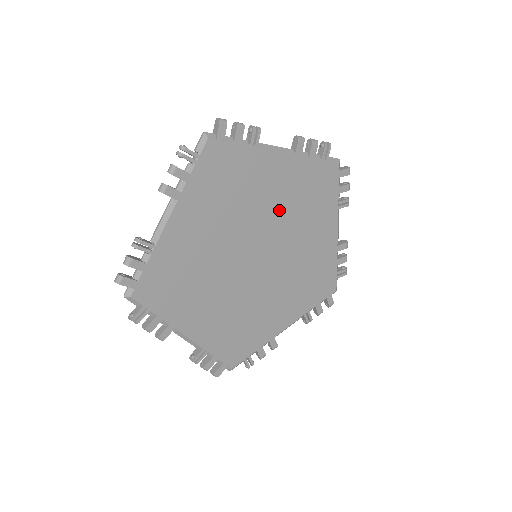
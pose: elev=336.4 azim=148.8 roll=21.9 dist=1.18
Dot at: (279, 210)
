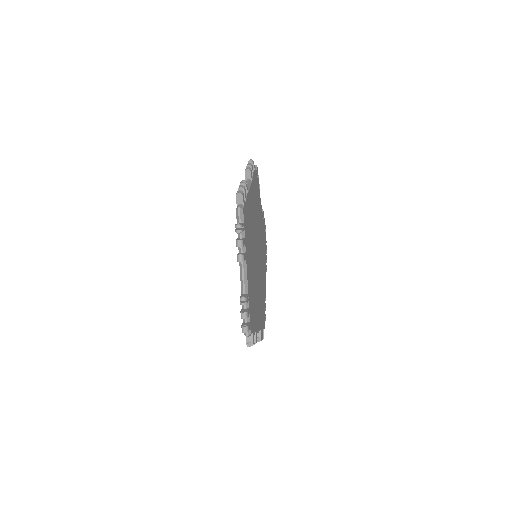
Dot at: (255, 220)
